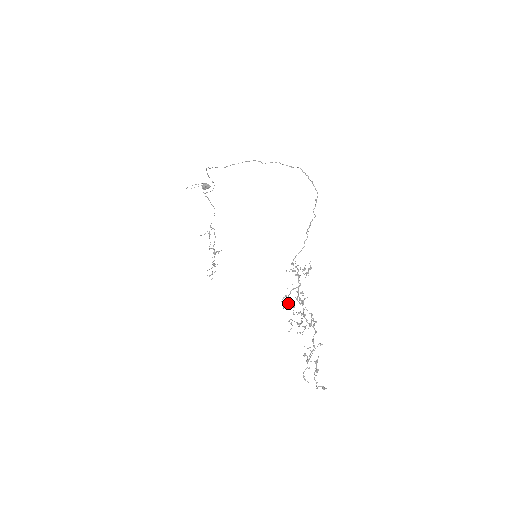
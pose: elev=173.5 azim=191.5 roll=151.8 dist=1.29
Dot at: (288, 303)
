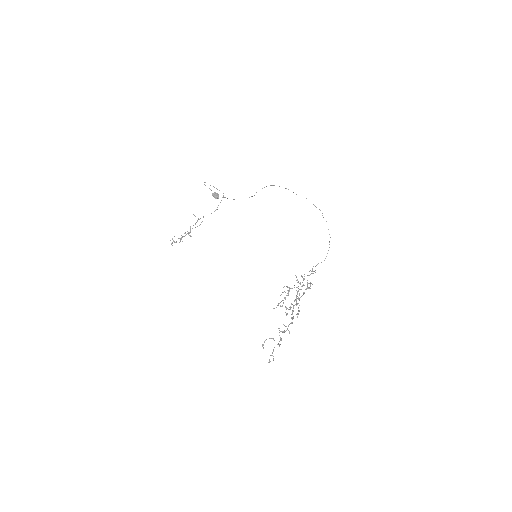
Dot at: occluded
